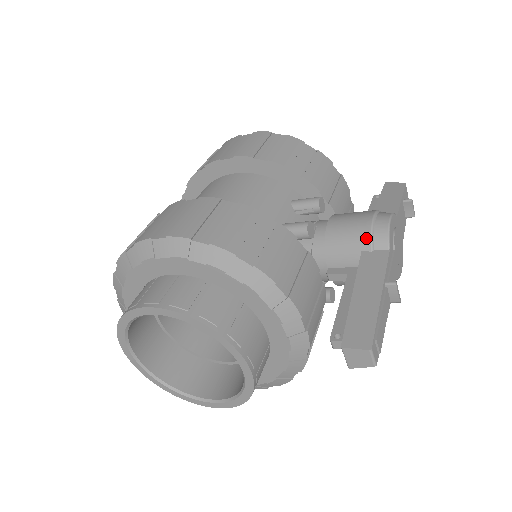
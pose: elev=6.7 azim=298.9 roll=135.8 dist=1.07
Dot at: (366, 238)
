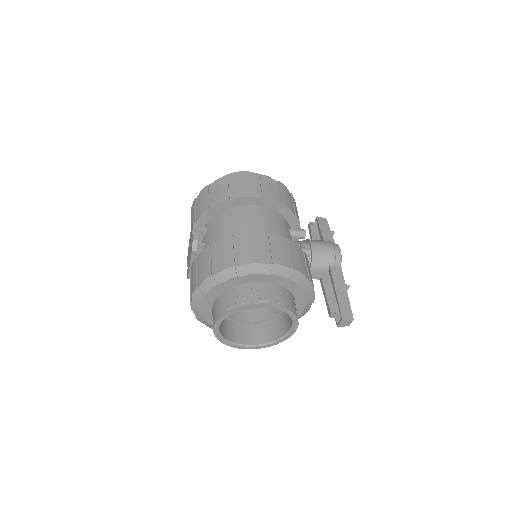
Dot at: (333, 260)
